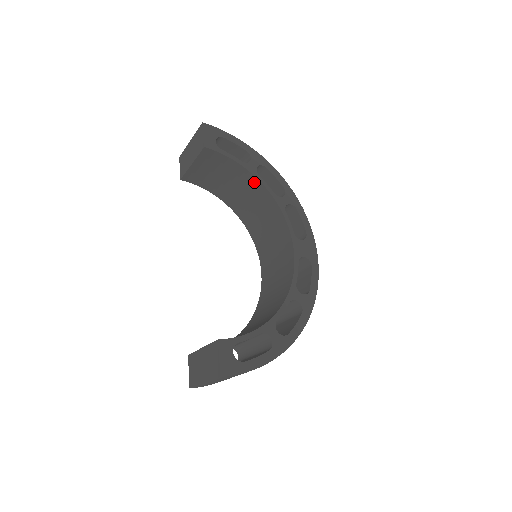
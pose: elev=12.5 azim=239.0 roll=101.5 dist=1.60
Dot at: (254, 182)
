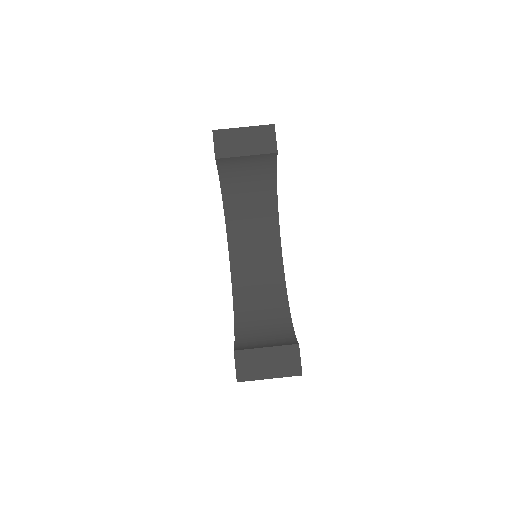
Dot at: (271, 190)
